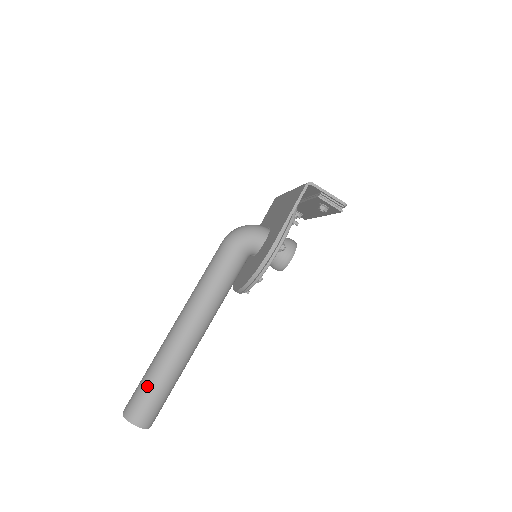
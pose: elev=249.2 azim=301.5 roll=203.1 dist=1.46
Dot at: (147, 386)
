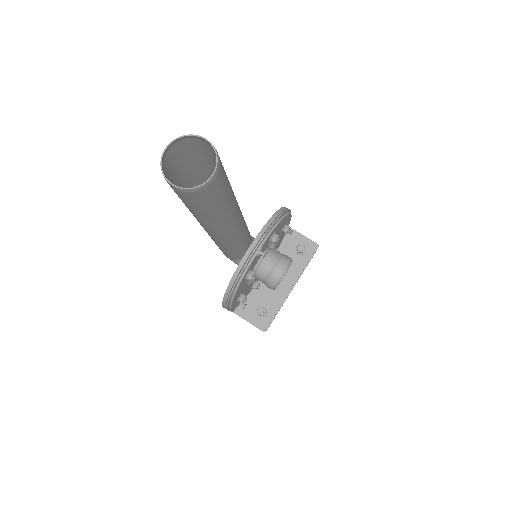
Dot at: (202, 161)
